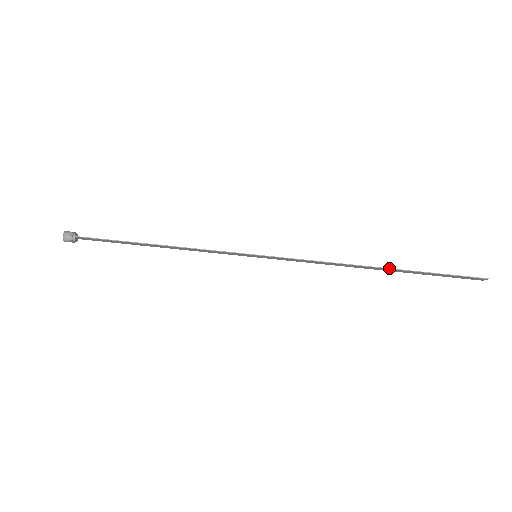
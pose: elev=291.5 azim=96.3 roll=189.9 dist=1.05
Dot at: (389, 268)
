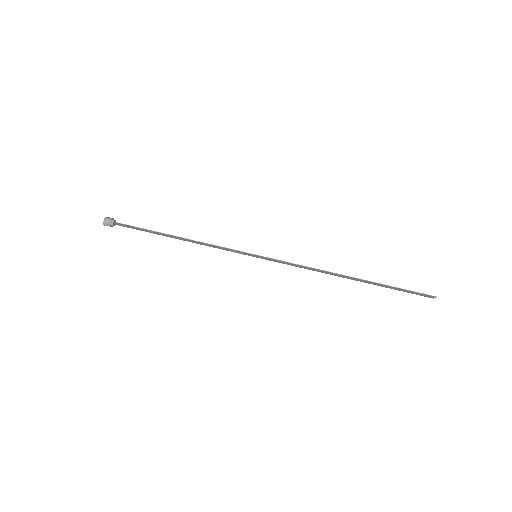
Dot at: (360, 279)
